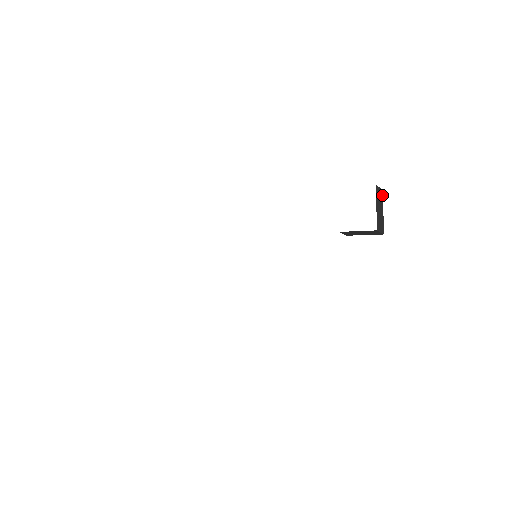
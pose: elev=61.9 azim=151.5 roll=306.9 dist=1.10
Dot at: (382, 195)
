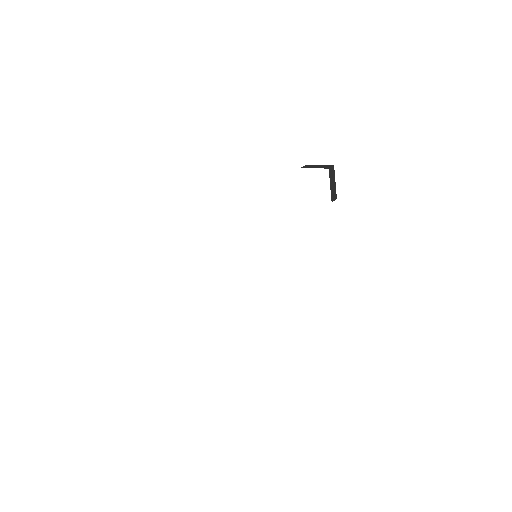
Dot at: (334, 170)
